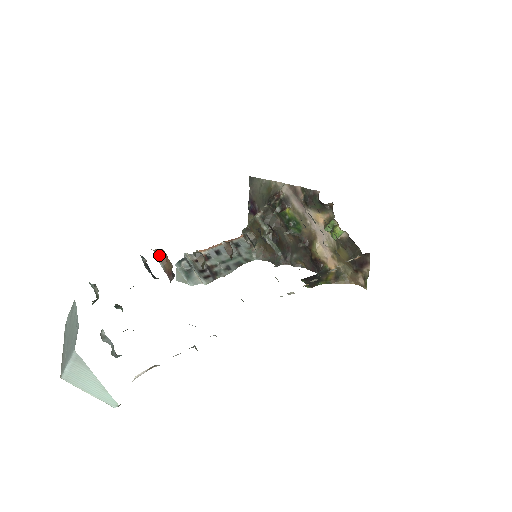
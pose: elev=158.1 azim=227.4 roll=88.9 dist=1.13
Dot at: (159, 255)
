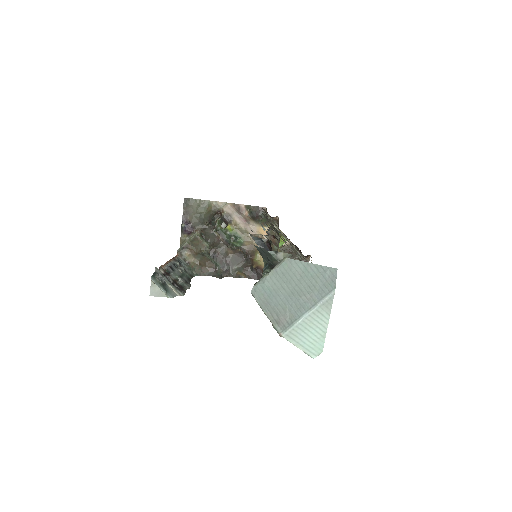
Dot at: occluded
